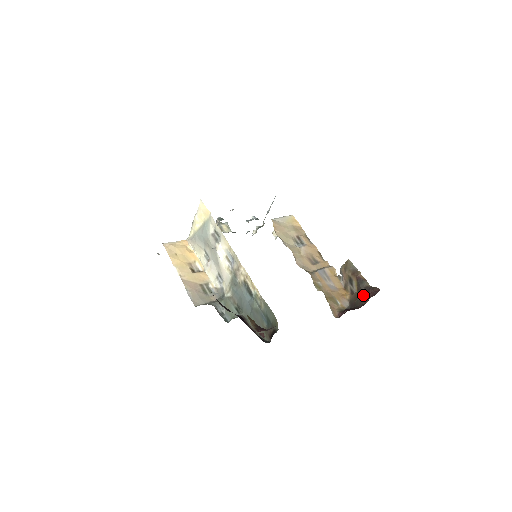
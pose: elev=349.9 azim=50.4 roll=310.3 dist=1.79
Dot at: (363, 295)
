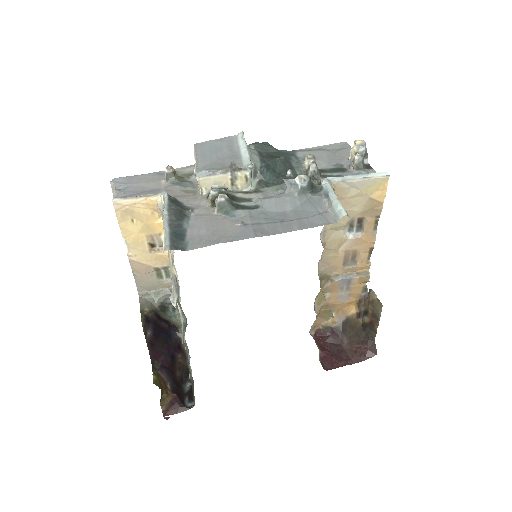
Dot at: (359, 337)
